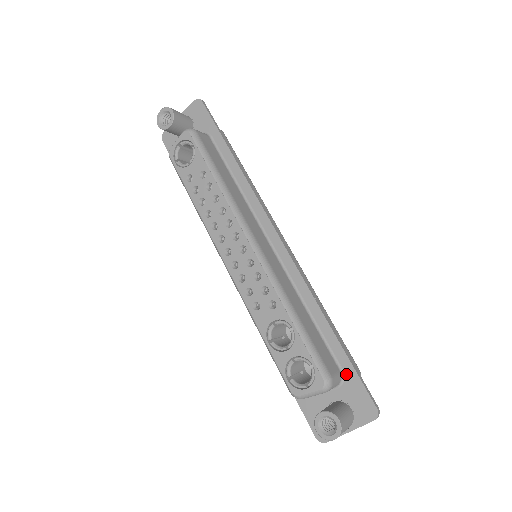
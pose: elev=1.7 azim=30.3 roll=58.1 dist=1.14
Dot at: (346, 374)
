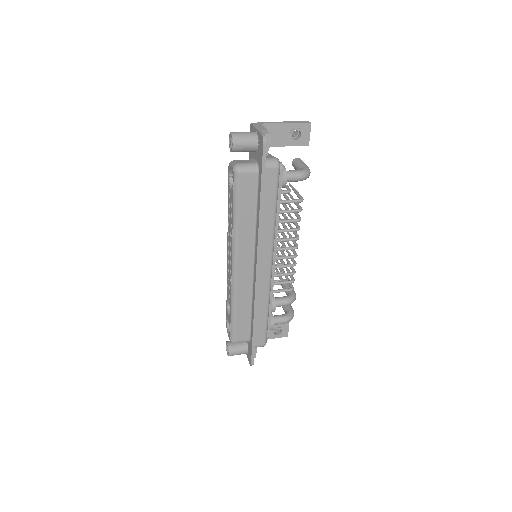
Dot at: (250, 343)
